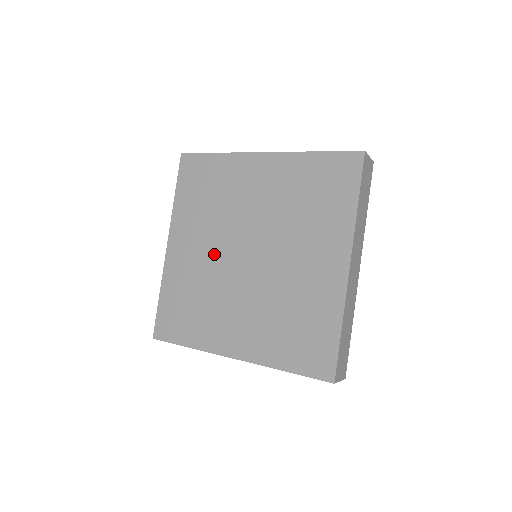
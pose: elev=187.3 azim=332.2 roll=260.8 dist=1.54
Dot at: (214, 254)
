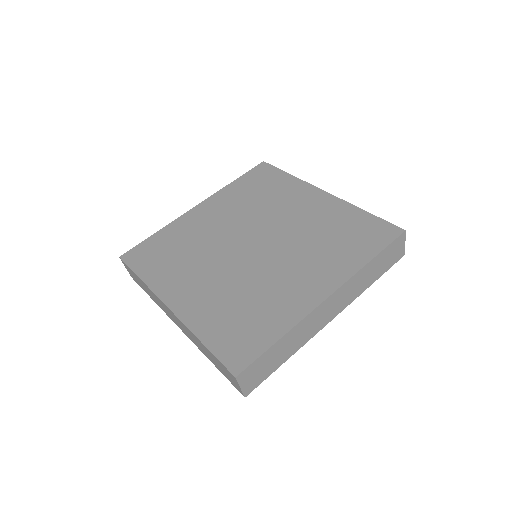
Dot at: (224, 269)
